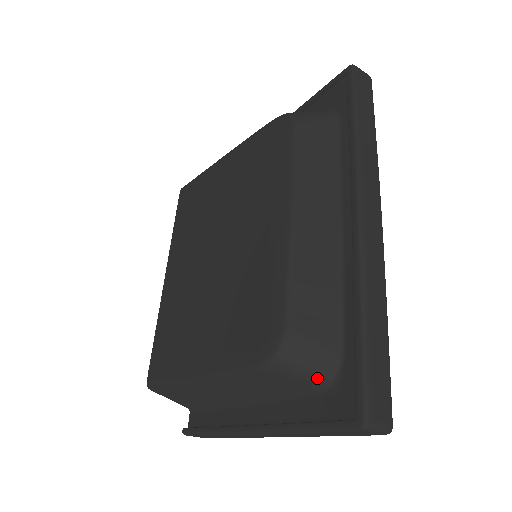
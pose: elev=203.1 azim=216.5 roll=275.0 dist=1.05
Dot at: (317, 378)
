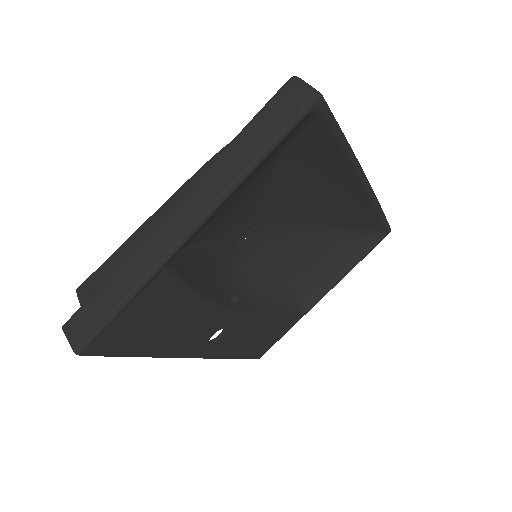
Dot at: occluded
